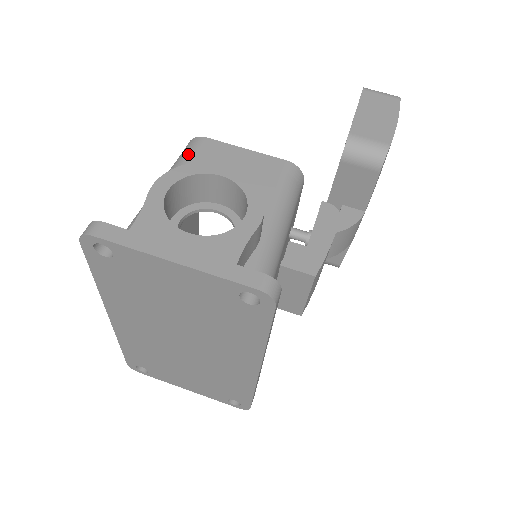
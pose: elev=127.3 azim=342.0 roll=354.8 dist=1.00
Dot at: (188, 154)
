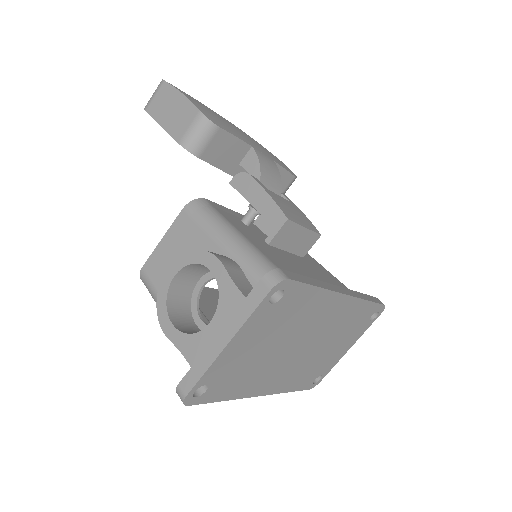
Dot at: (151, 288)
